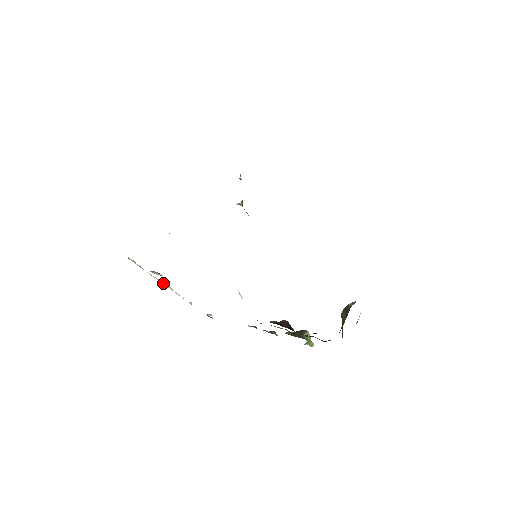
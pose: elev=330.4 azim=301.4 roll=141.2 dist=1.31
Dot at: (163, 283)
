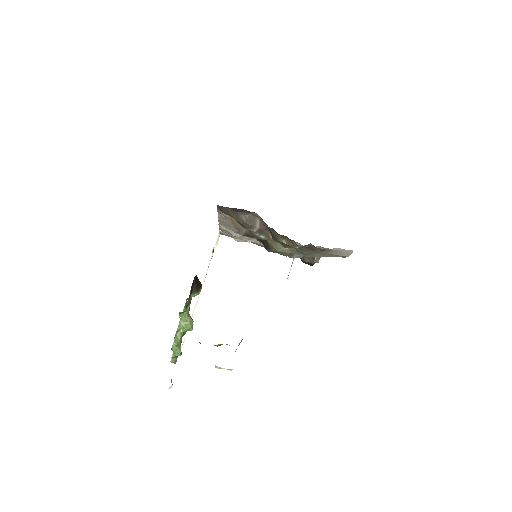
Dot at: occluded
